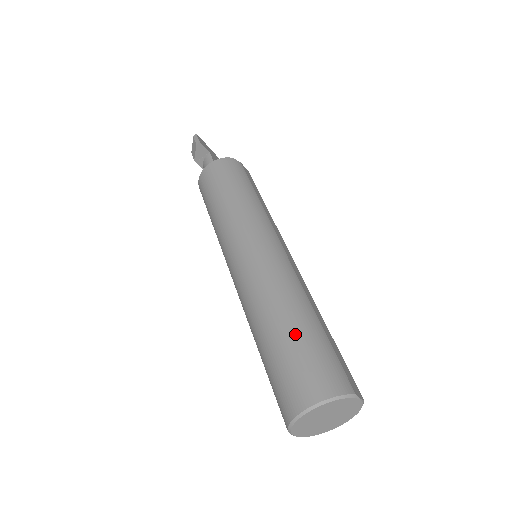
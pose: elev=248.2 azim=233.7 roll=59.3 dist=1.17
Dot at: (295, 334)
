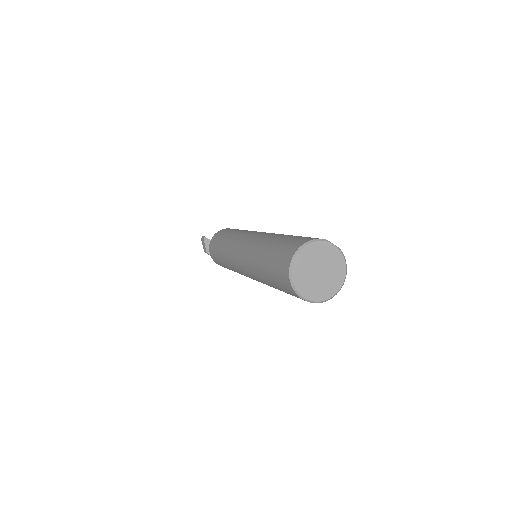
Dot at: (278, 241)
